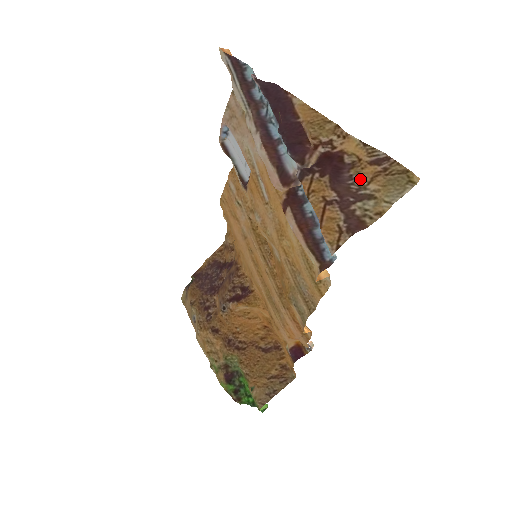
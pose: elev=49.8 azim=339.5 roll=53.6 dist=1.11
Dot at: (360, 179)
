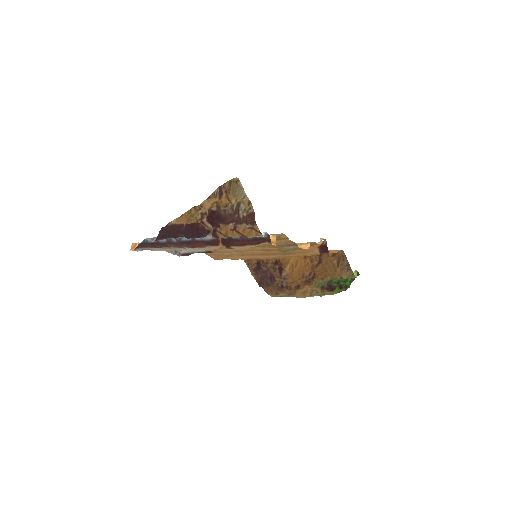
Dot at: (227, 206)
